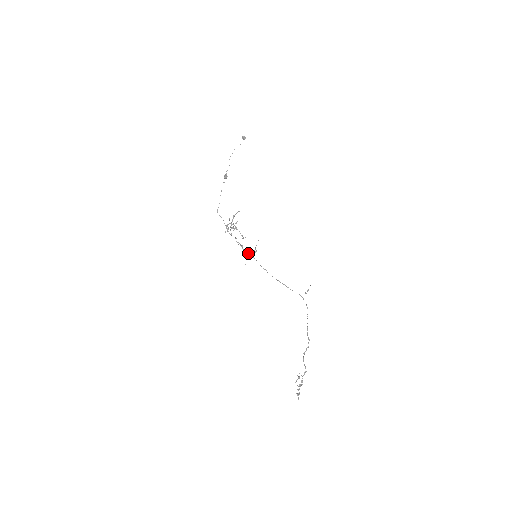
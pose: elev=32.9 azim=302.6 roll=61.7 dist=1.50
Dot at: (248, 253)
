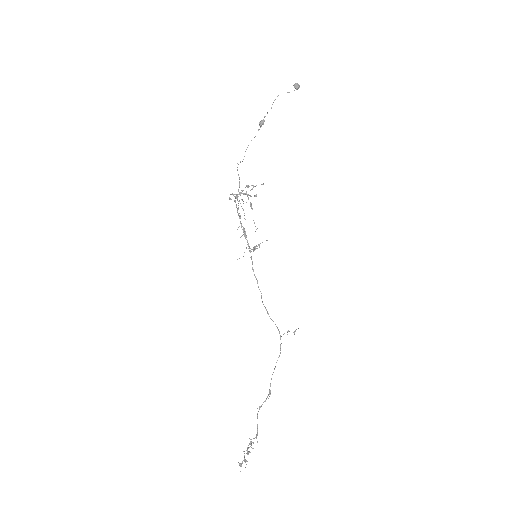
Dot at: (249, 247)
